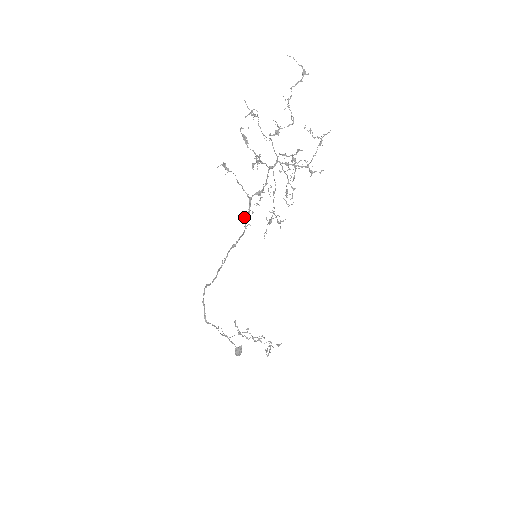
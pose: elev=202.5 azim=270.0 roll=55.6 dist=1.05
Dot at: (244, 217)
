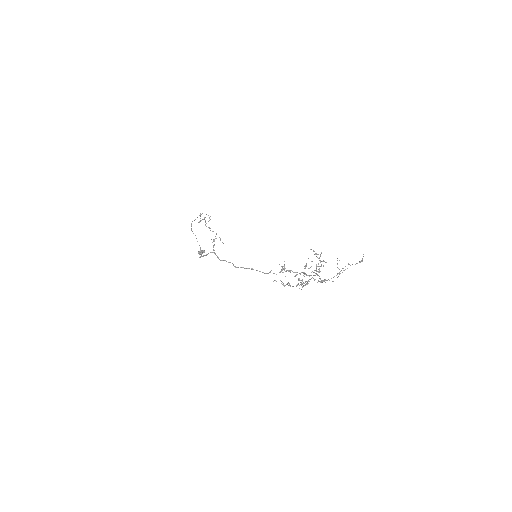
Dot at: occluded
